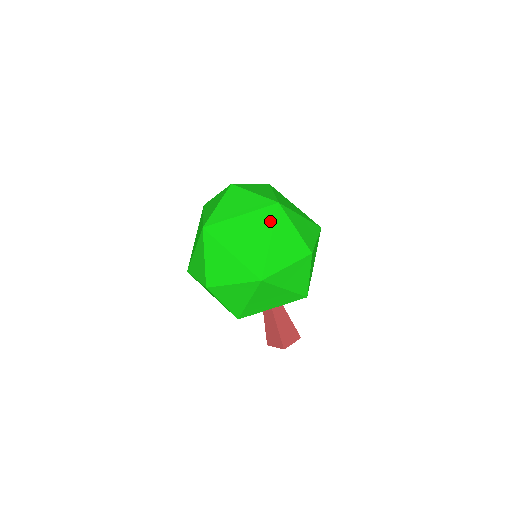
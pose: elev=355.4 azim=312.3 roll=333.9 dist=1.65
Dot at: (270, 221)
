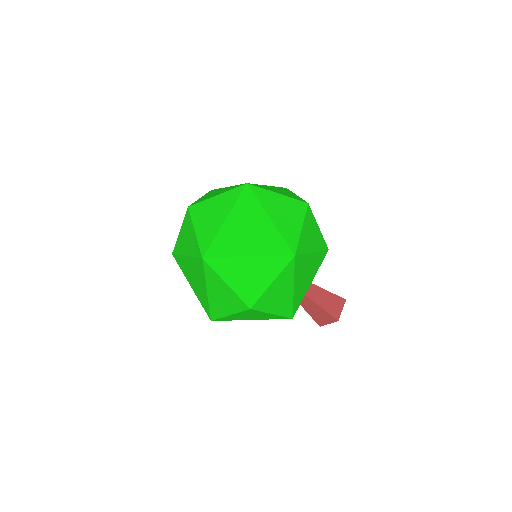
Dot at: (202, 273)
